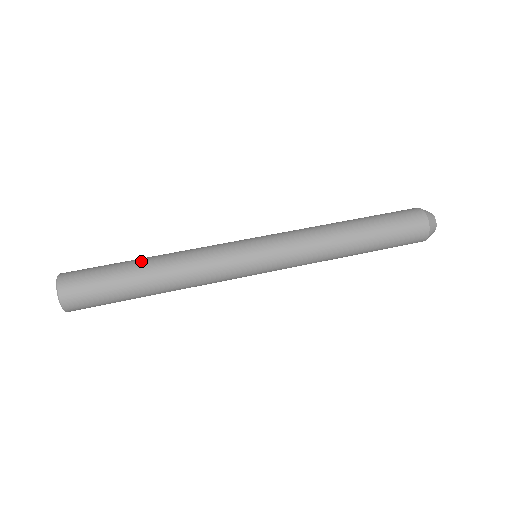
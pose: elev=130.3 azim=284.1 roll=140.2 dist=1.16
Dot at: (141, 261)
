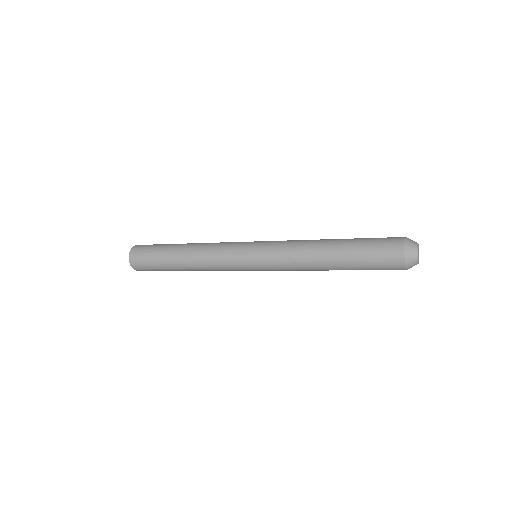
Dot at: (178, 245)
